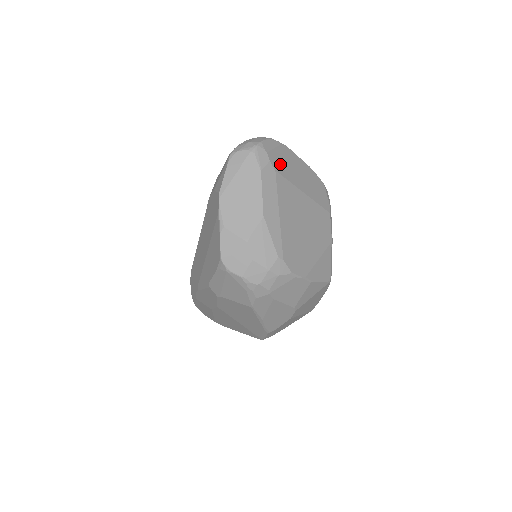
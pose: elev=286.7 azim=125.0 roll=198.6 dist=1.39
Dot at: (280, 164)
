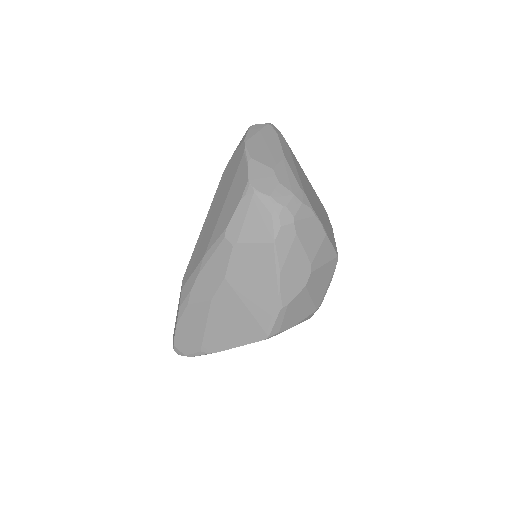
Dot at: occluded
